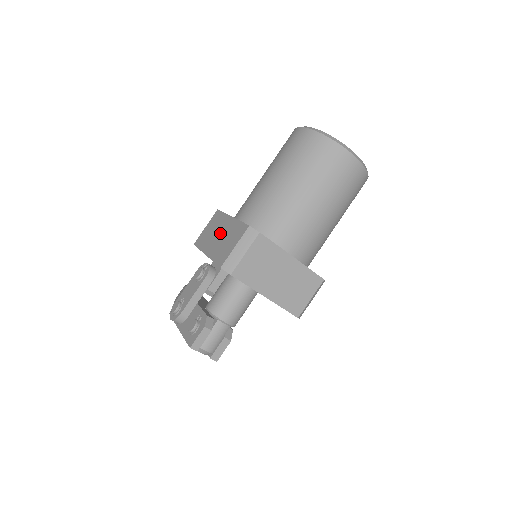
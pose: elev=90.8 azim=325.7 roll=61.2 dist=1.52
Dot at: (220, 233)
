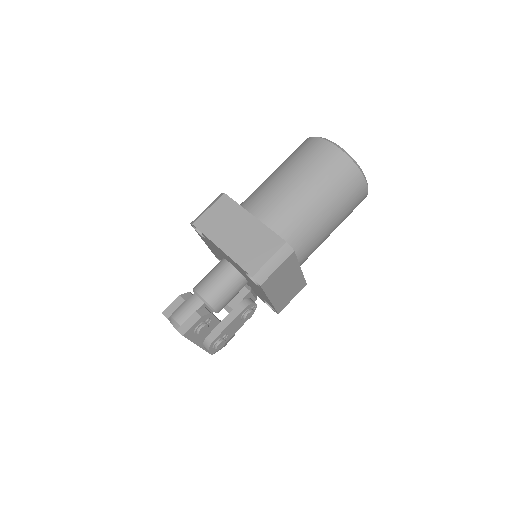
Dot at: occluded
